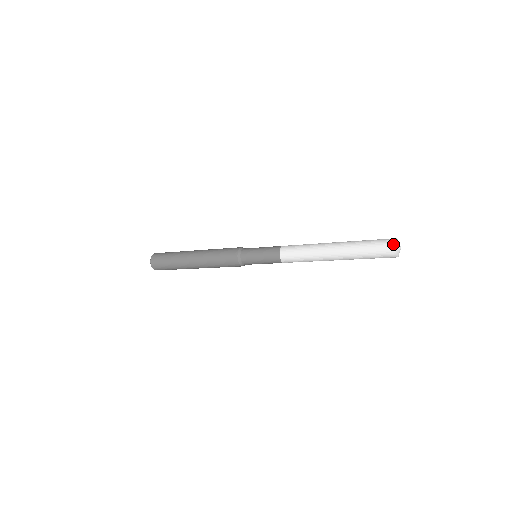
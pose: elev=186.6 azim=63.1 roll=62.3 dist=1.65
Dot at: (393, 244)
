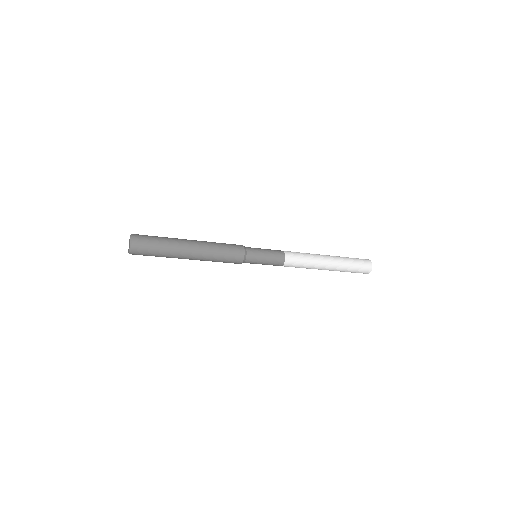
Dot at: (371, 265)
